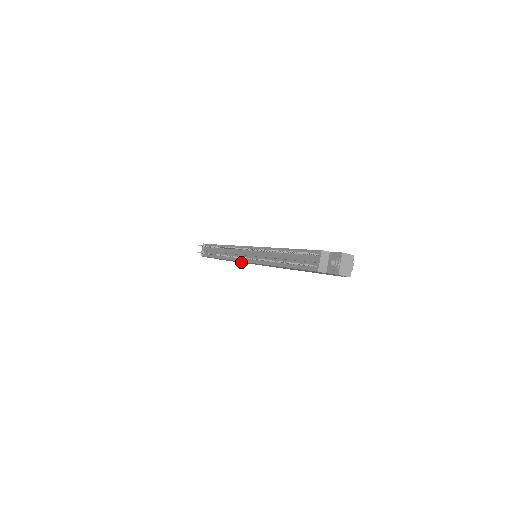
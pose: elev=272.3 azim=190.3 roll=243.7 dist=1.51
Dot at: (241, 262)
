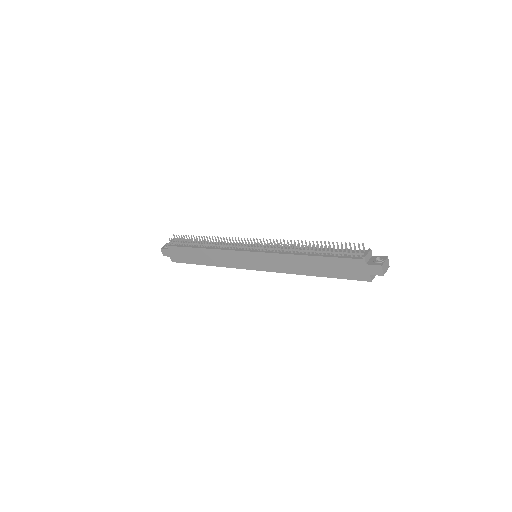
Dot at: (218, 263)
